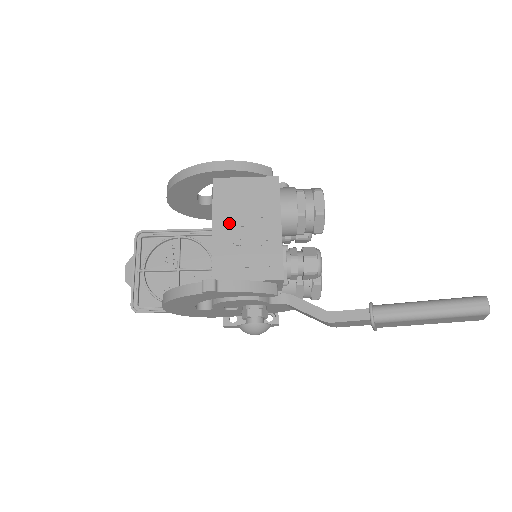
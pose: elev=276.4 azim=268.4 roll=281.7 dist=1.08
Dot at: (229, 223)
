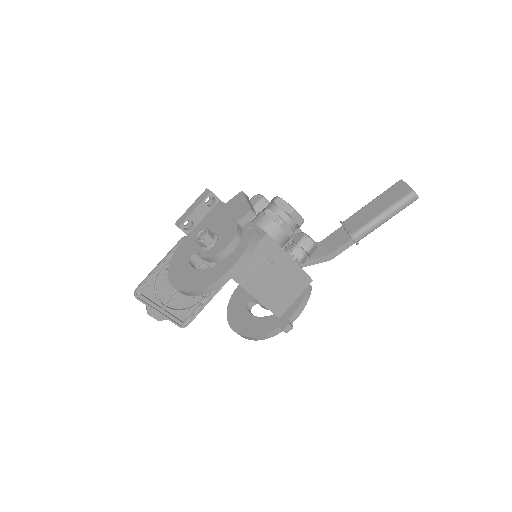
Dot at: (262, 287)
